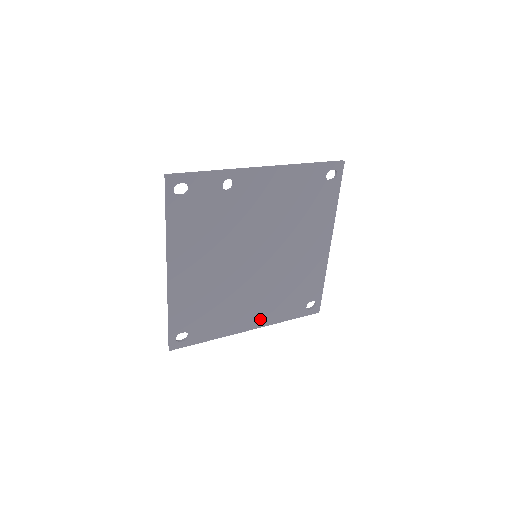
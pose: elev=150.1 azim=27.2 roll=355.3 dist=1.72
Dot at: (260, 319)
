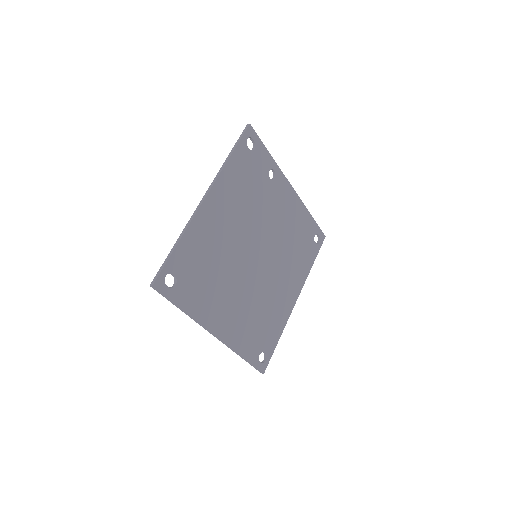
Dot at: (228, 331)
